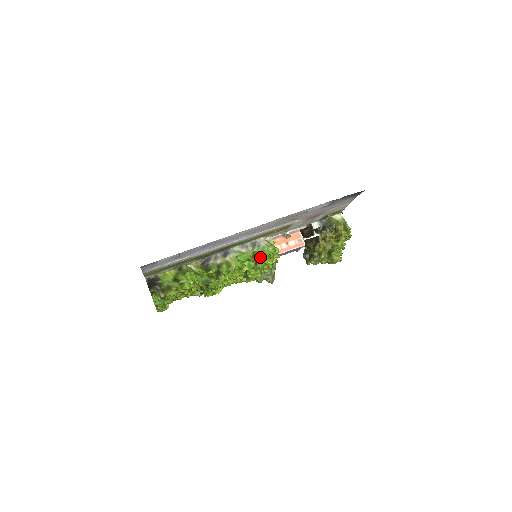
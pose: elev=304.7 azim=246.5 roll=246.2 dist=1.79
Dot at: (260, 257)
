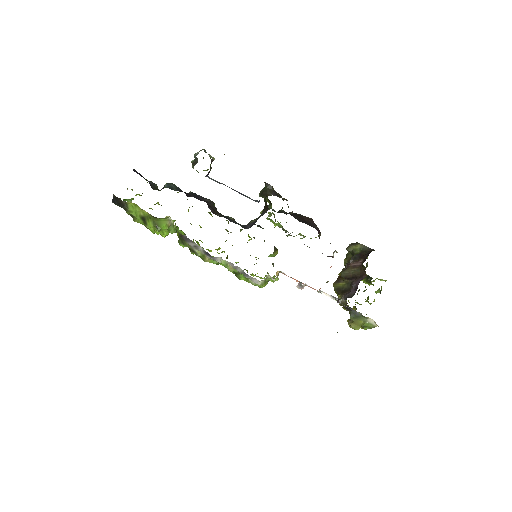
Dot at: (239, 279)
